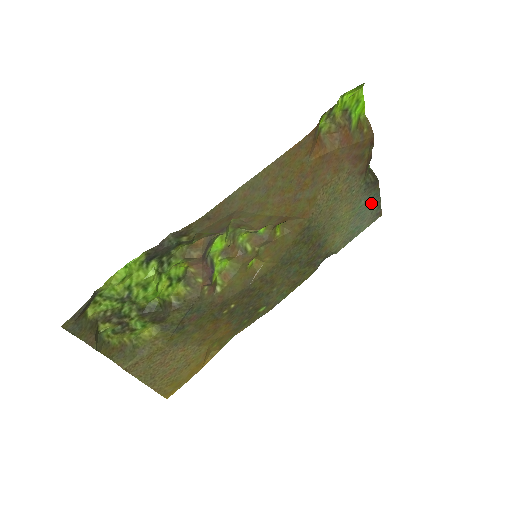
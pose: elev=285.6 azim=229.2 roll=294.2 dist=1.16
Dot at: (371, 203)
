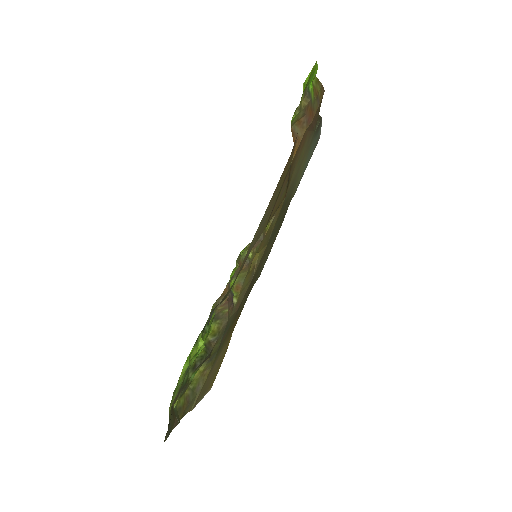
Dot at: (316, 138)
